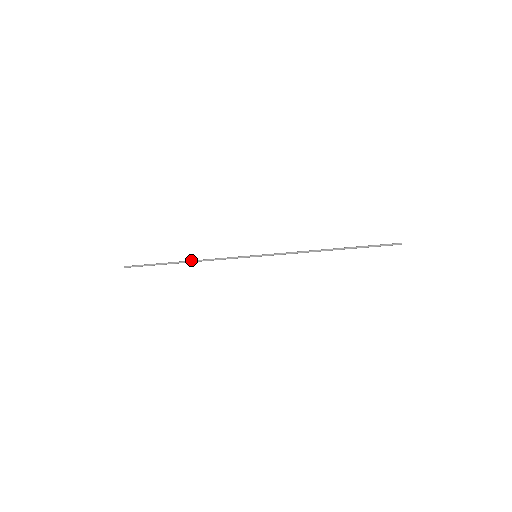
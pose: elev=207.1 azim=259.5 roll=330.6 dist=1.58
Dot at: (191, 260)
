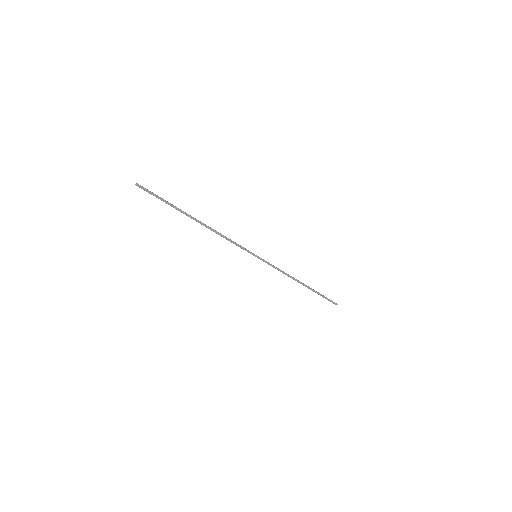
Dot at: (205, 224)
